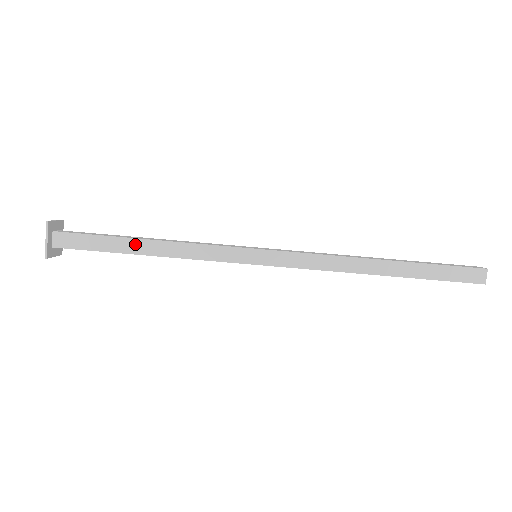
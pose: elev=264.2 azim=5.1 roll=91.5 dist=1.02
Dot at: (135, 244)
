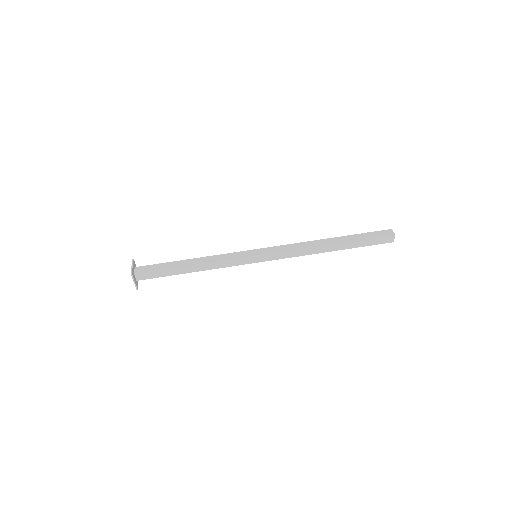
Dot at: (184, 269)
